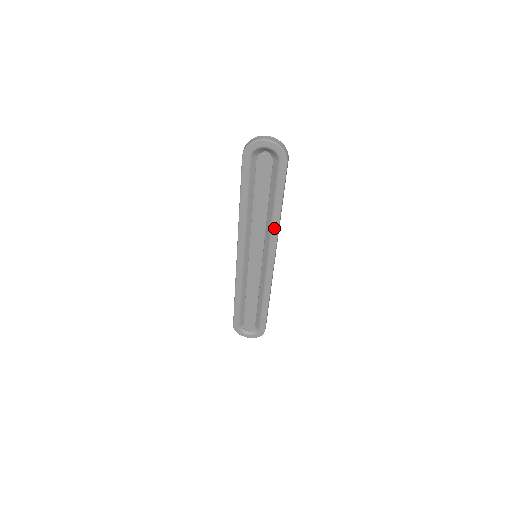
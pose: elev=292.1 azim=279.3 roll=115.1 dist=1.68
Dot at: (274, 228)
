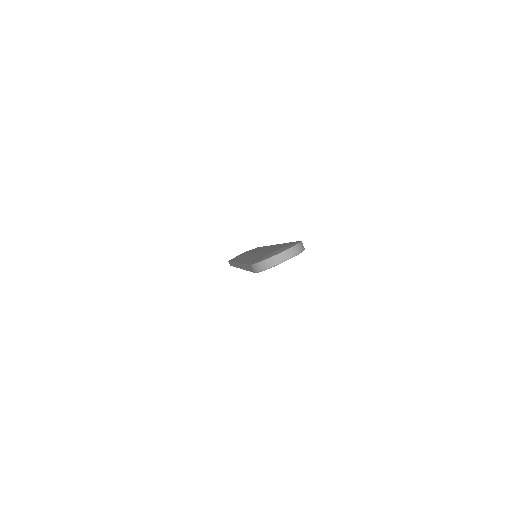
Dot at: occluded
